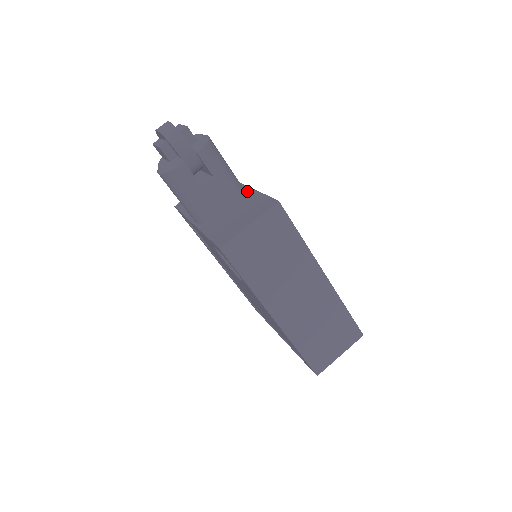
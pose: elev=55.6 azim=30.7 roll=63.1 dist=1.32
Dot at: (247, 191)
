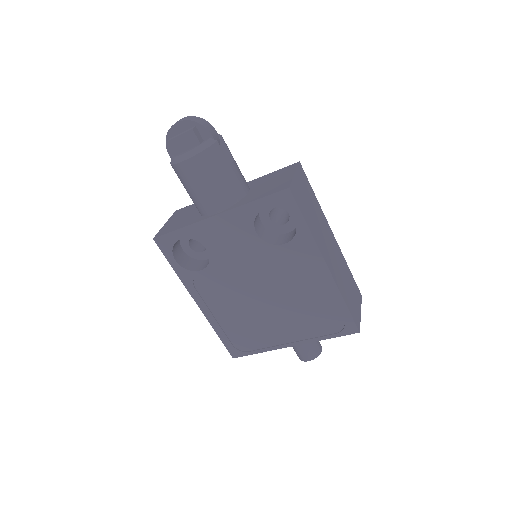
Dot at: (248, 183)
